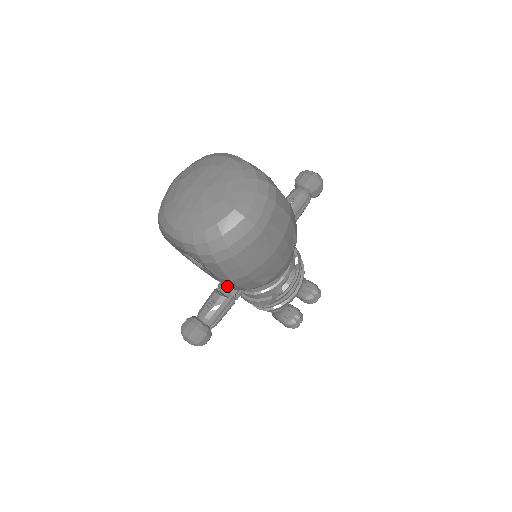
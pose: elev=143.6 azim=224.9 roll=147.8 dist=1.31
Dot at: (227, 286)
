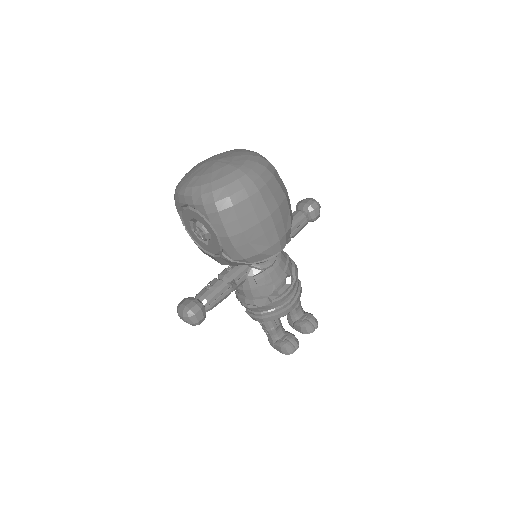
Dot at: (226, 273)
